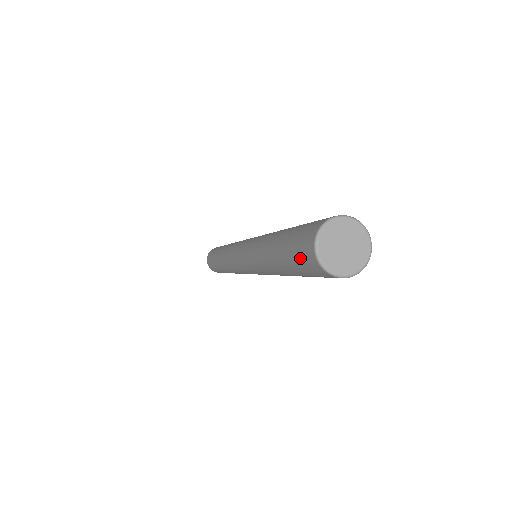
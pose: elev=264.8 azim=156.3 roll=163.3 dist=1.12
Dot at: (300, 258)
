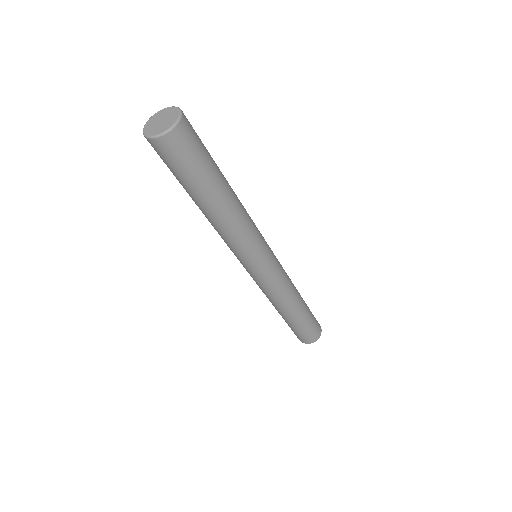
Dot at: occluded
